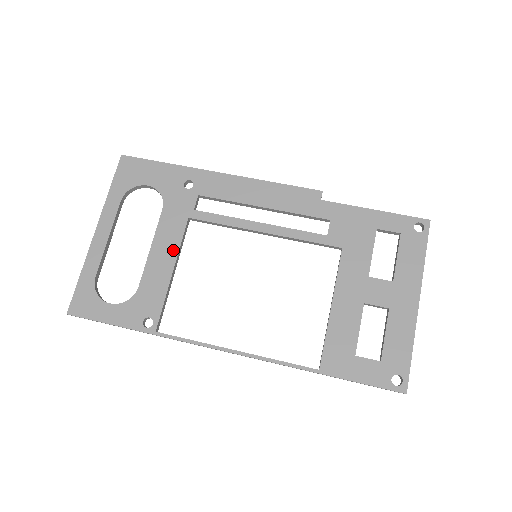
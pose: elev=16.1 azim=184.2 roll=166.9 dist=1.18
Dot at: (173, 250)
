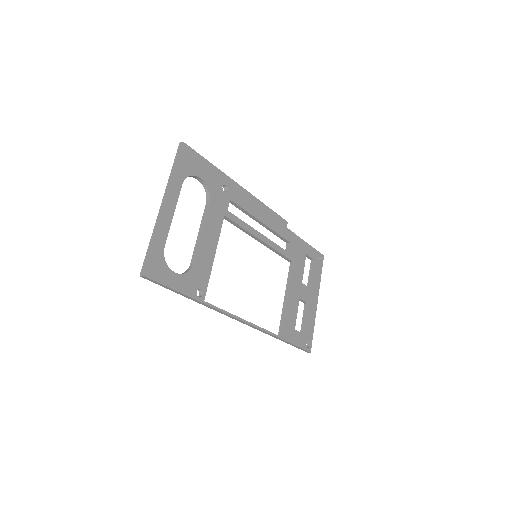
Dot at: (215, 239)
